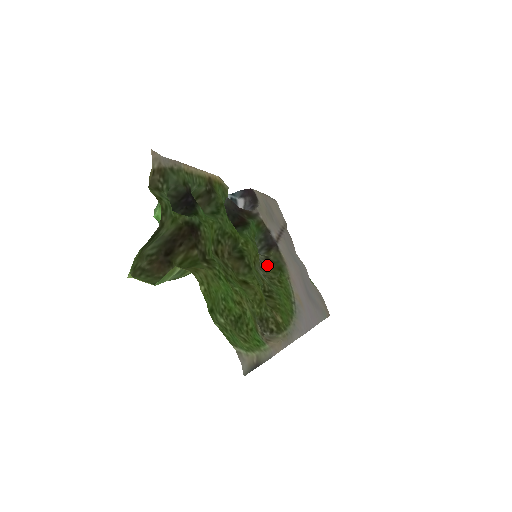
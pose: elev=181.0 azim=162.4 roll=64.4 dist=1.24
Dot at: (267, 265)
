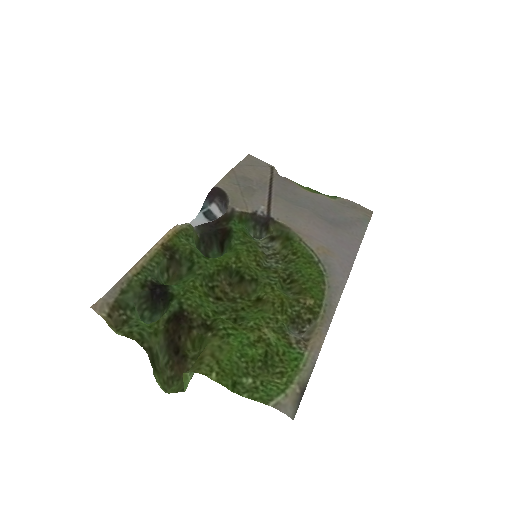
Dot at: (275, 245)
